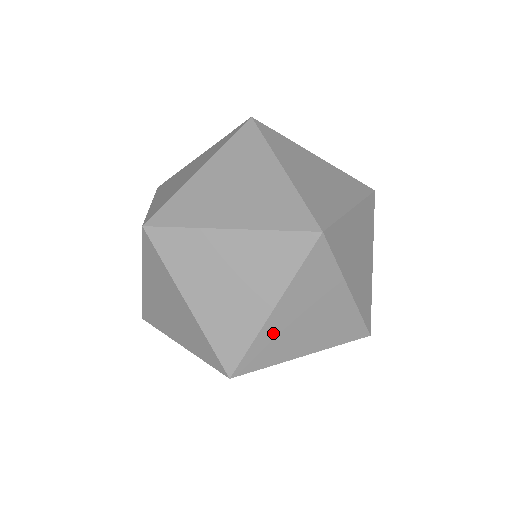
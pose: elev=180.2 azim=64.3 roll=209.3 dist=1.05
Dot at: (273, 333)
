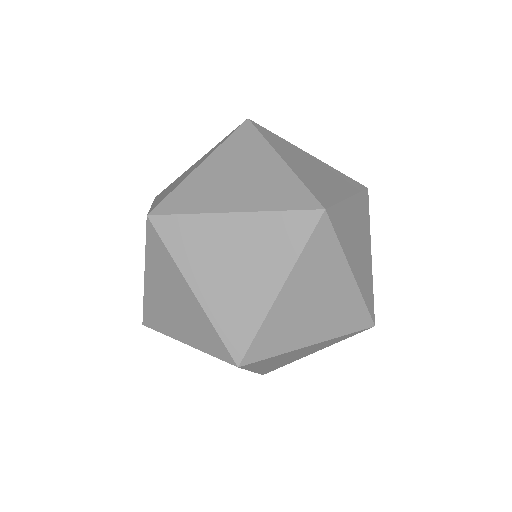
Dot at: (280, 317)
